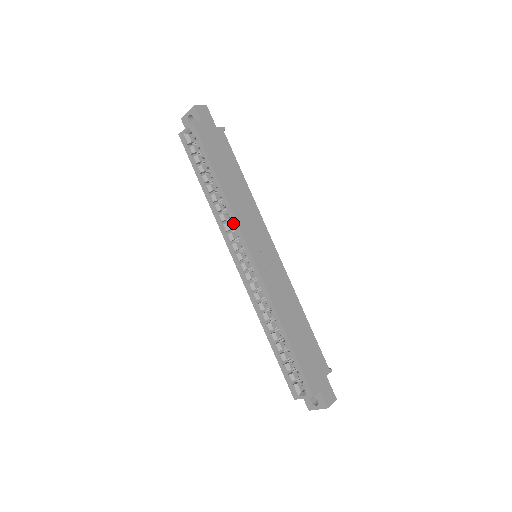
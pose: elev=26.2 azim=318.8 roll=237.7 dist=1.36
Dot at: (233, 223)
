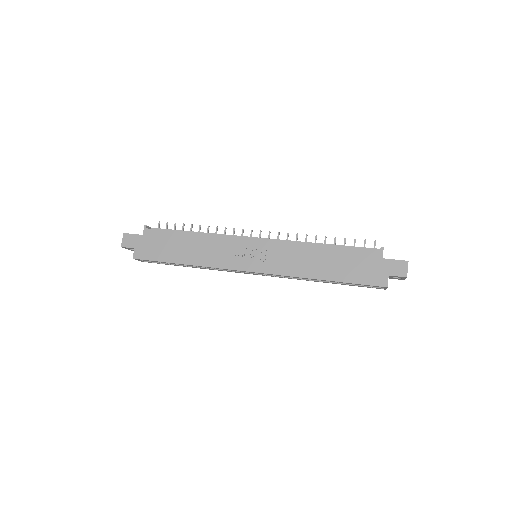
Dot at: occluded
